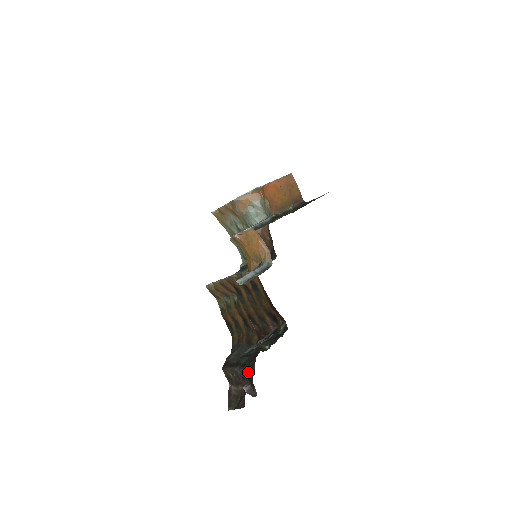
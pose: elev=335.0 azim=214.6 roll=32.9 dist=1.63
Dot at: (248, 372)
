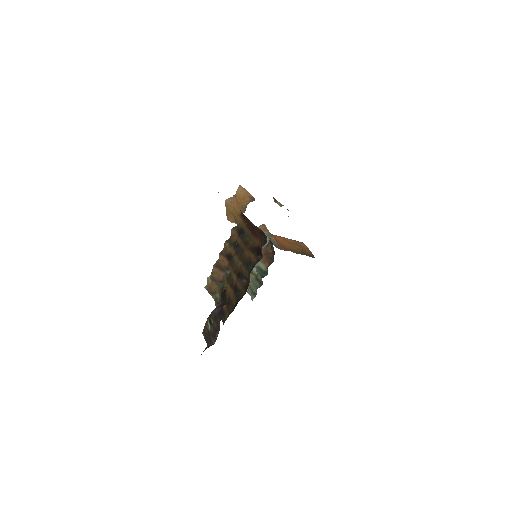
Dot at: (223, 292)
